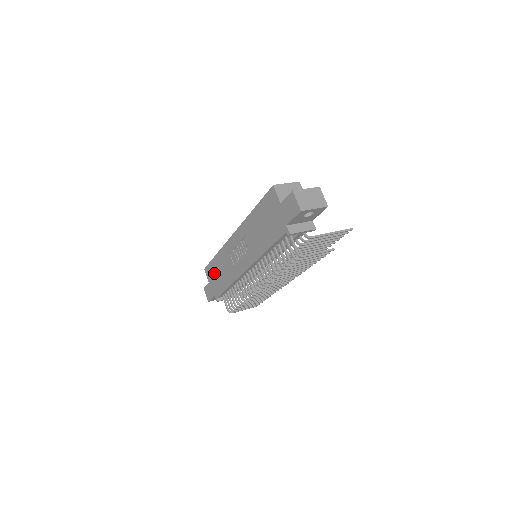
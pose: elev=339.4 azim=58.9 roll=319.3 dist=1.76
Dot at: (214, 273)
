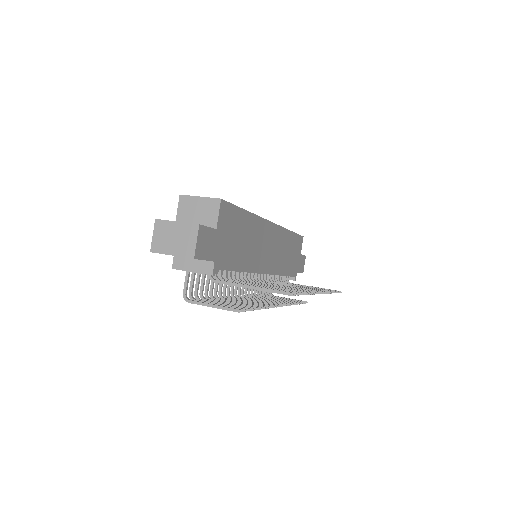
Dot at: occluded
